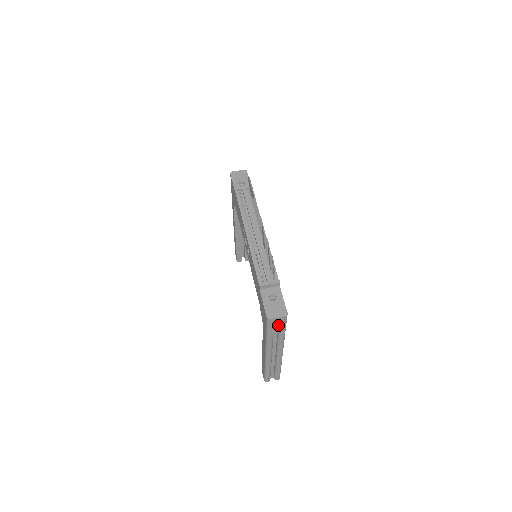
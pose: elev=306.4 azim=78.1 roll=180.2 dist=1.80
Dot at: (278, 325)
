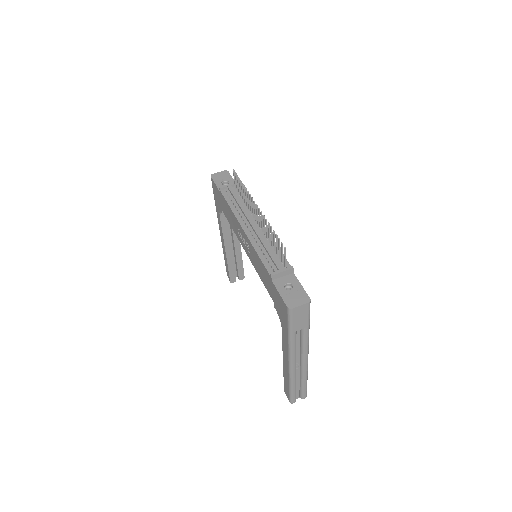
Dot at: (301, 317)
